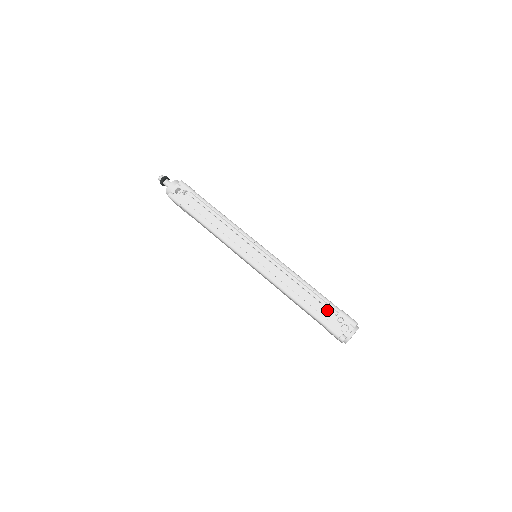
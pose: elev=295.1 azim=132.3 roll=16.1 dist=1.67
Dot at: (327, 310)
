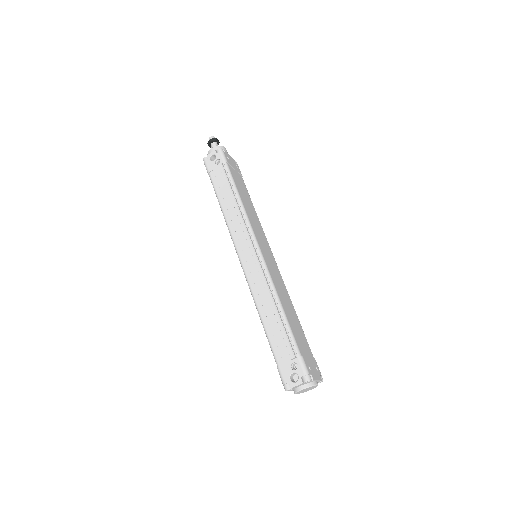
Dot at: (286, 348)
